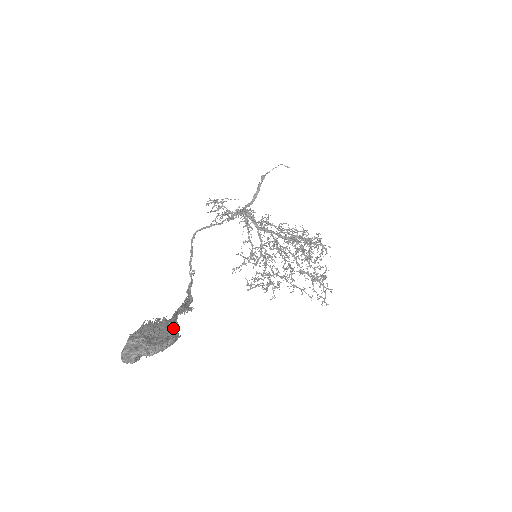
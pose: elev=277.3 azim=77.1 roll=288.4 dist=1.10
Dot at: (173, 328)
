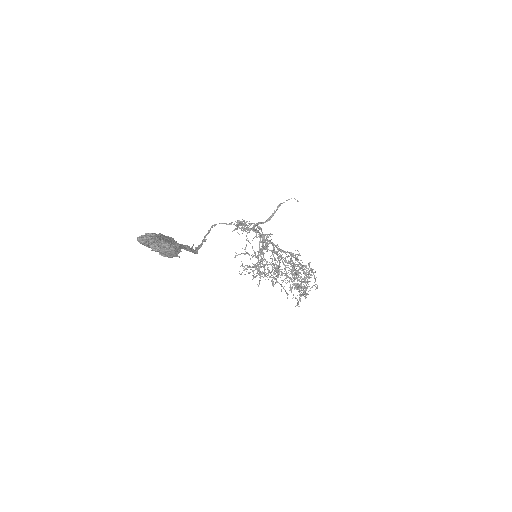
Dot at: (177, 249)
